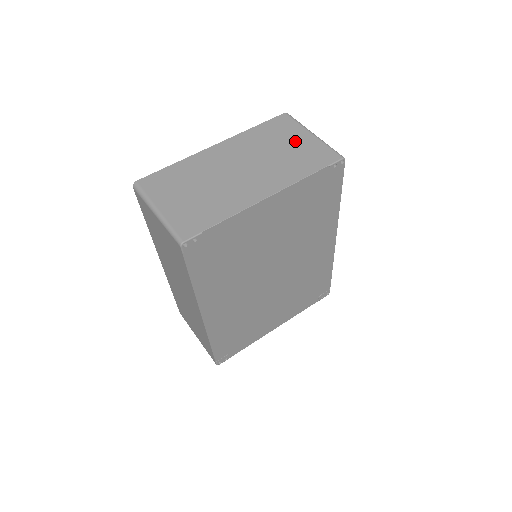
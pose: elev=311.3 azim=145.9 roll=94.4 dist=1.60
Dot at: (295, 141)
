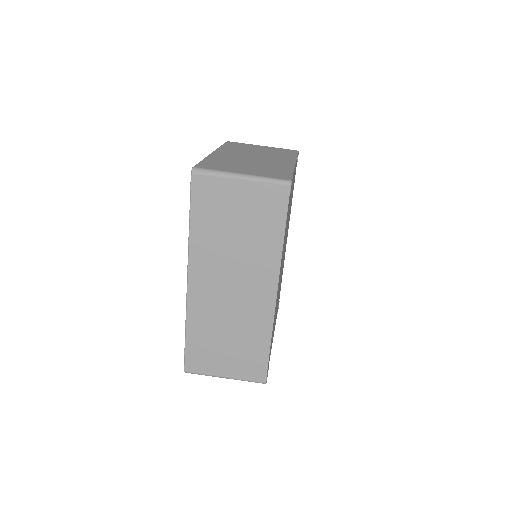
Dot at: (260, 148)
